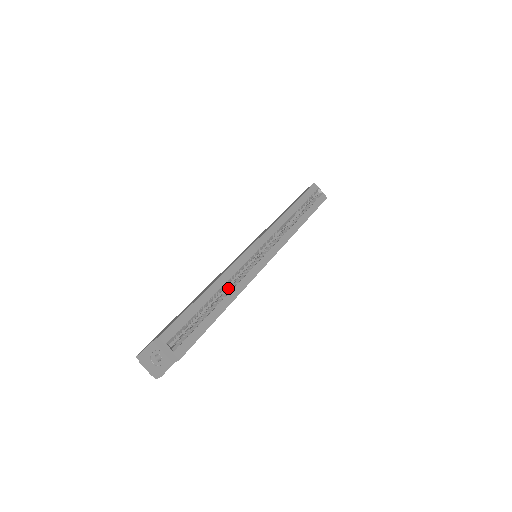
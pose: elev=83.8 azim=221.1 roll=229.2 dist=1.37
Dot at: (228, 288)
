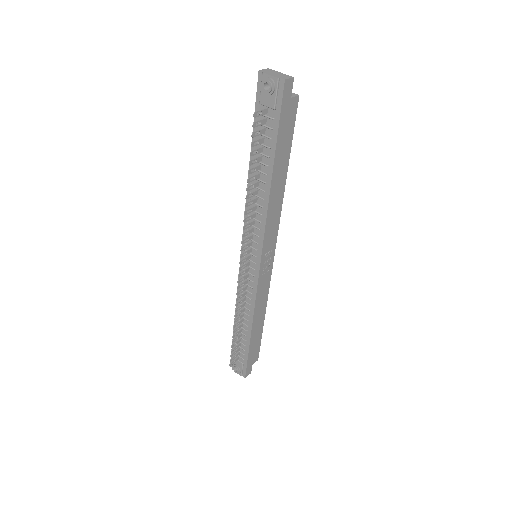
Dot at: occluded
